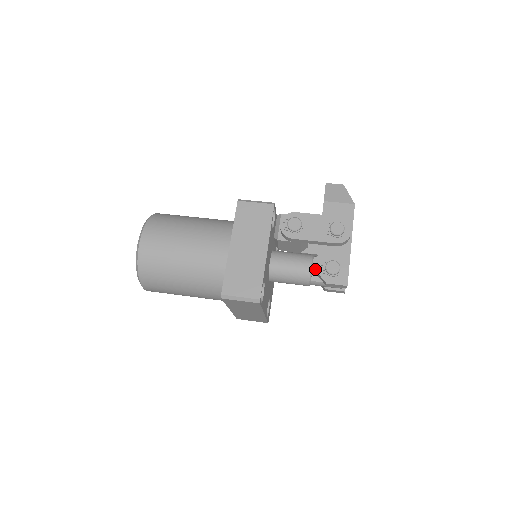
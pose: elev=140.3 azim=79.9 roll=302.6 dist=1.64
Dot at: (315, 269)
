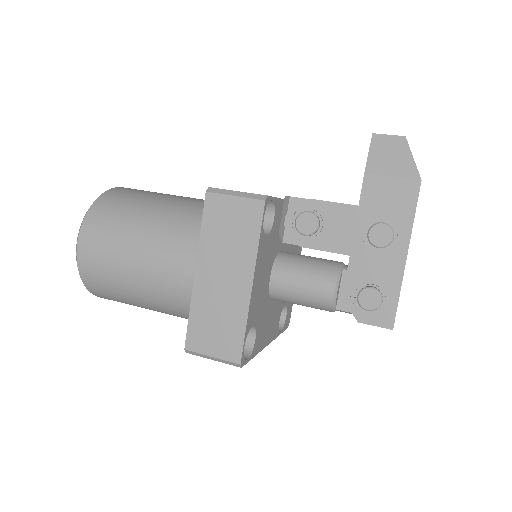
Dot at: (343, 290)
